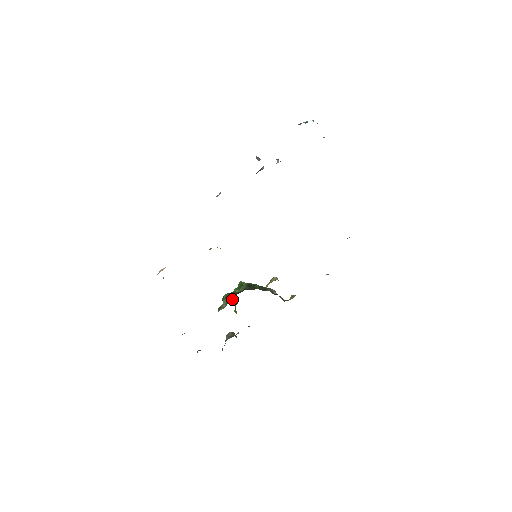
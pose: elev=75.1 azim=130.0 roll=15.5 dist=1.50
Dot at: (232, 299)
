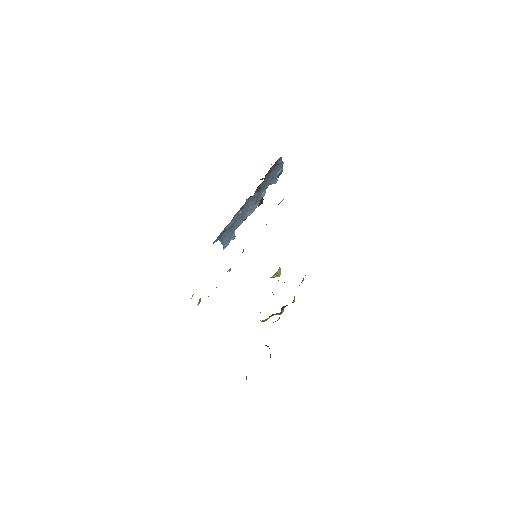
Dot at: occluded
